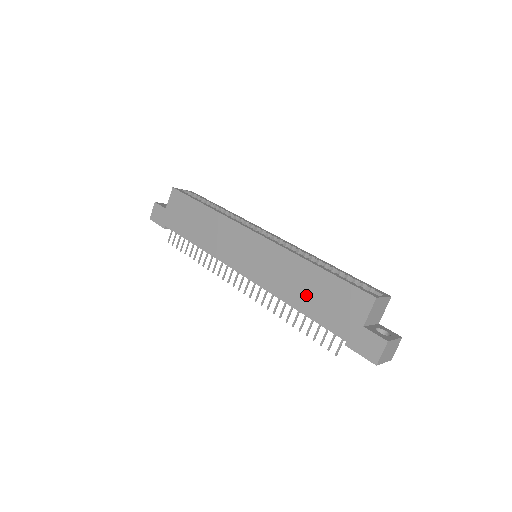
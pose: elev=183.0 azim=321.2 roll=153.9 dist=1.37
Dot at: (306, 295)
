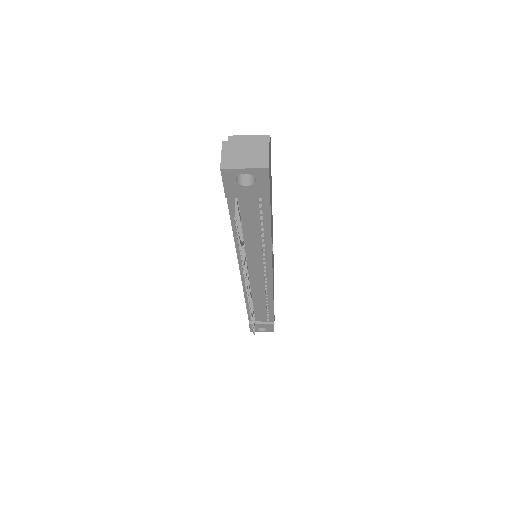
Dot at: occluded
